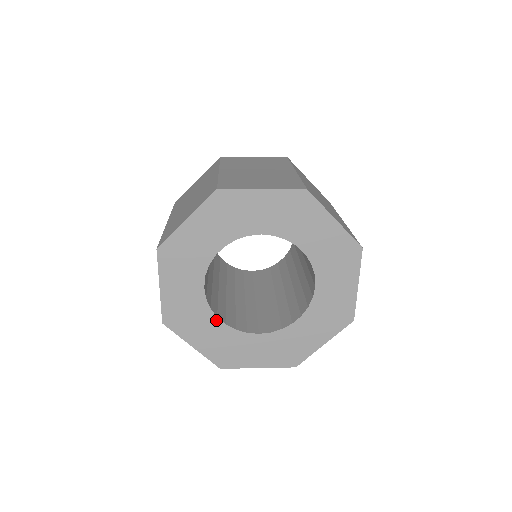
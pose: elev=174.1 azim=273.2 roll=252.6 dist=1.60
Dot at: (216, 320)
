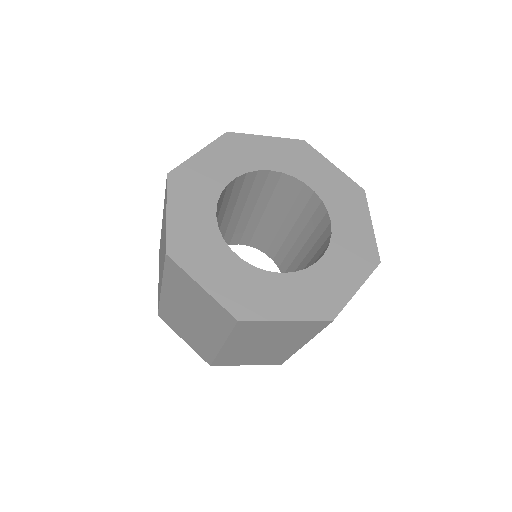
Dot at: (230, 253)
